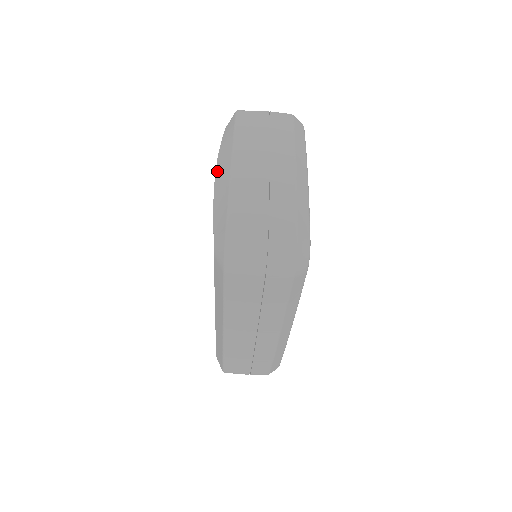
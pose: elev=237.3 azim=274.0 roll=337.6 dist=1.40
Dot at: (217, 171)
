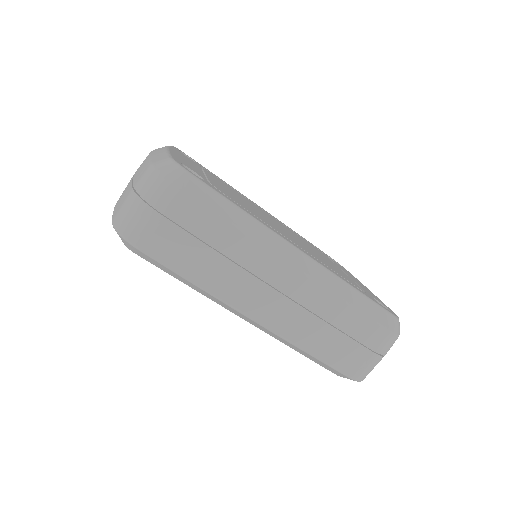
Dot at: occluded
